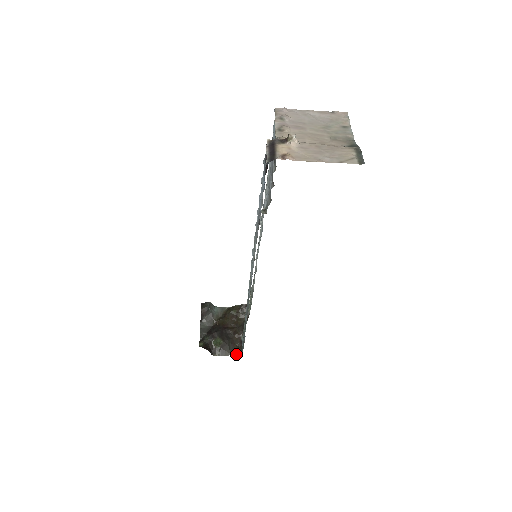
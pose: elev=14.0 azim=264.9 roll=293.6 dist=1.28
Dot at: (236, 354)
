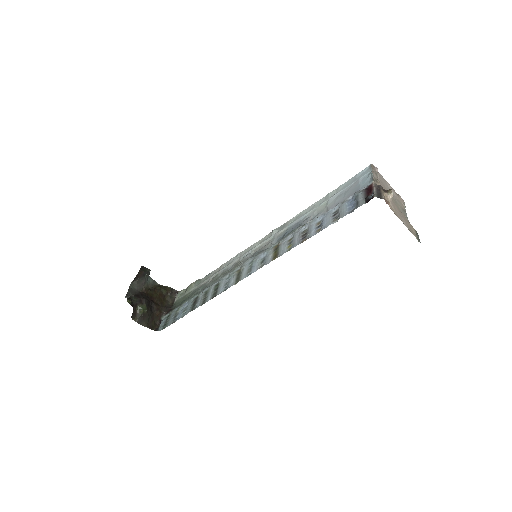
Dot at: (152, 329)
